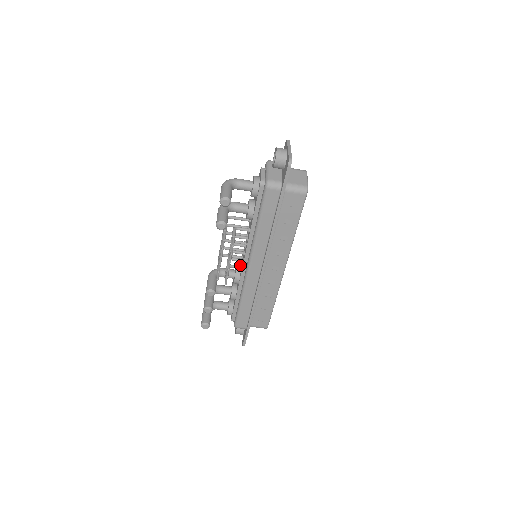
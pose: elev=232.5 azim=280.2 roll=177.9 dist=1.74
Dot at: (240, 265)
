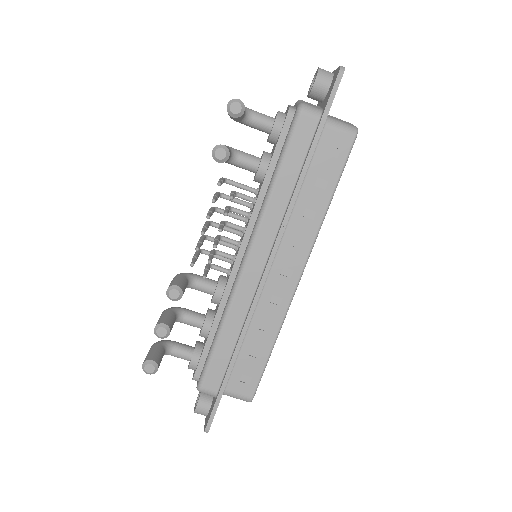
Dot at: occluded
